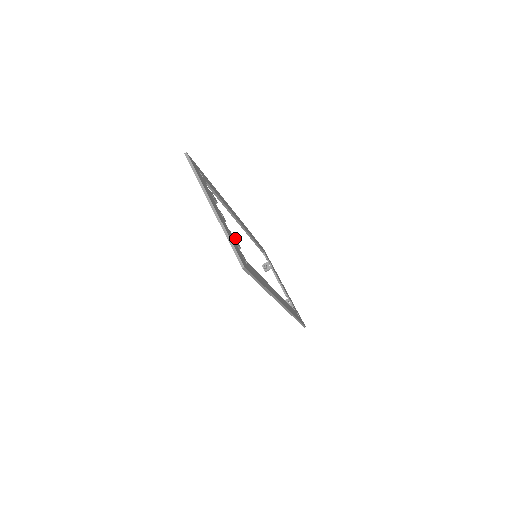
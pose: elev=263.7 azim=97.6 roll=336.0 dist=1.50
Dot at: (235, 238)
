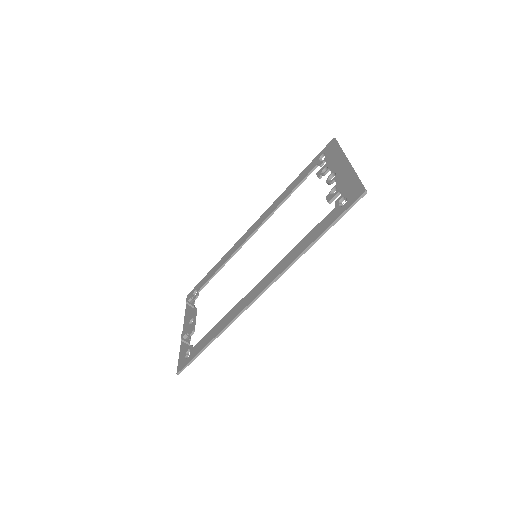
Dot at: (330, 196)
